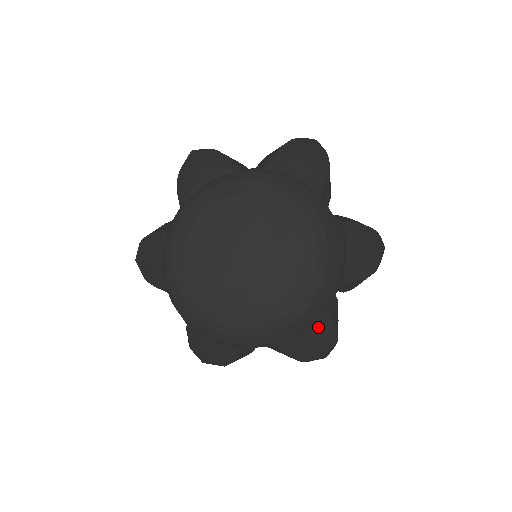
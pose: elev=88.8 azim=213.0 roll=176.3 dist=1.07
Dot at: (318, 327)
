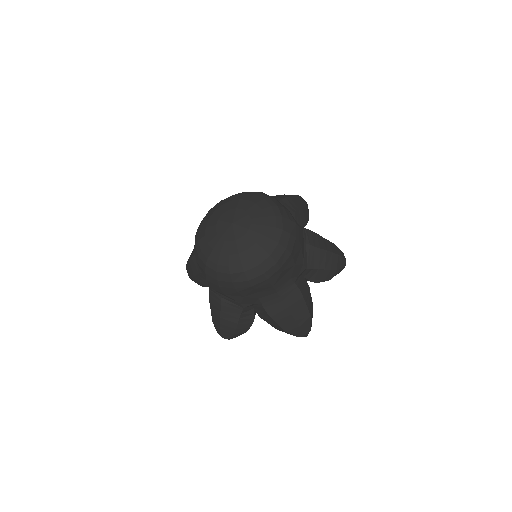
Dot at: (290, 294)
